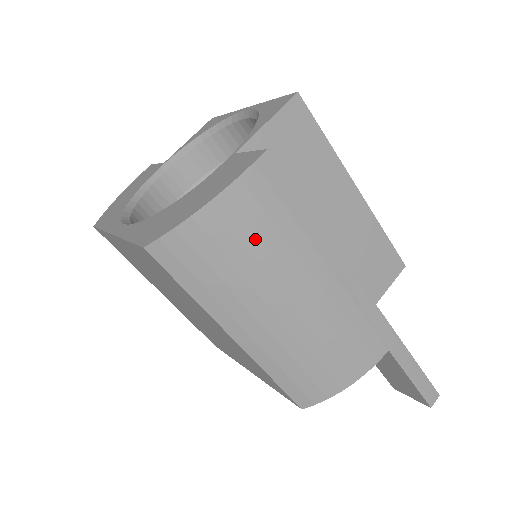
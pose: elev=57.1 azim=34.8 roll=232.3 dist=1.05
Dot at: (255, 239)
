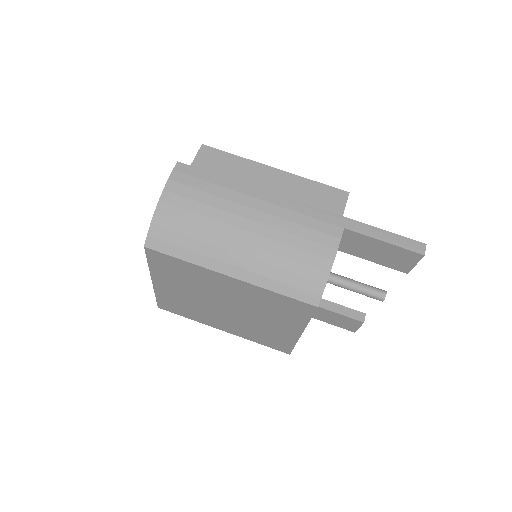
Dot at: (196, 204)
